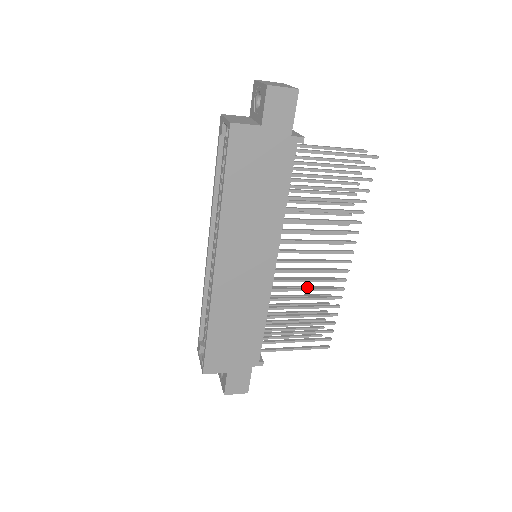
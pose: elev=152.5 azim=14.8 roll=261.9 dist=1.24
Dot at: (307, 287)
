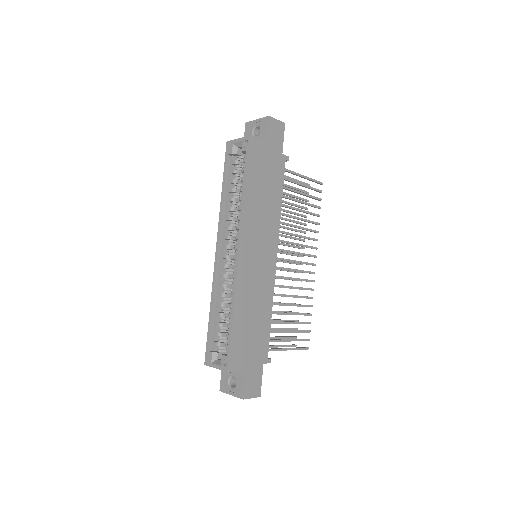
Dot at: (284, 294)
